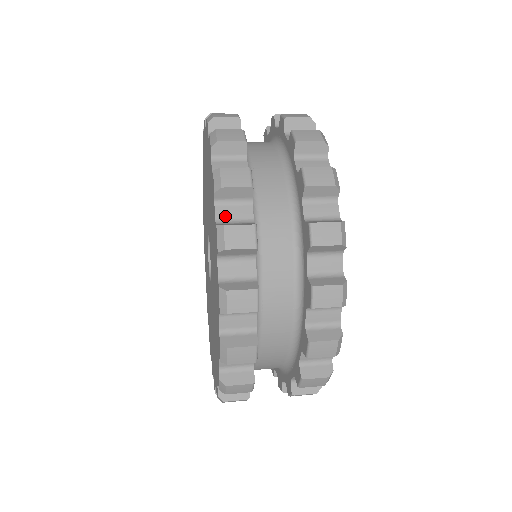
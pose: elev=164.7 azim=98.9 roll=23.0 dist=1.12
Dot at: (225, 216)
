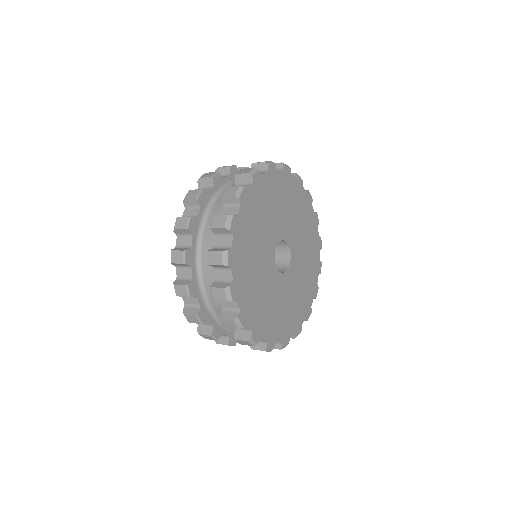
Dot at: (186, 215)
